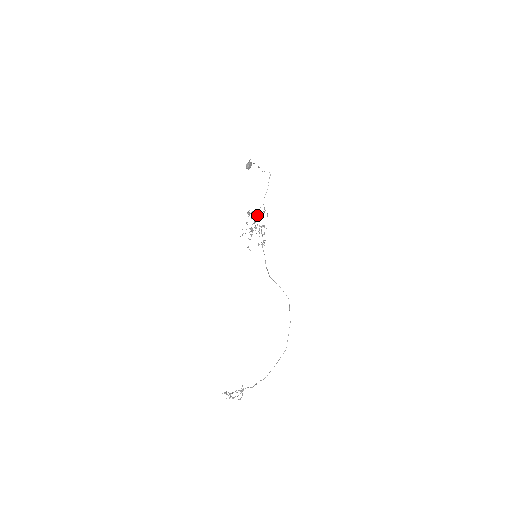
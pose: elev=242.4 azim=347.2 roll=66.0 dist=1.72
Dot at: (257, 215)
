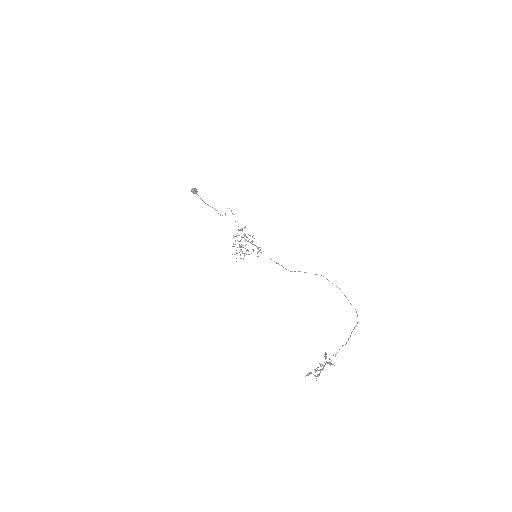
Dot at: (238, 235)
